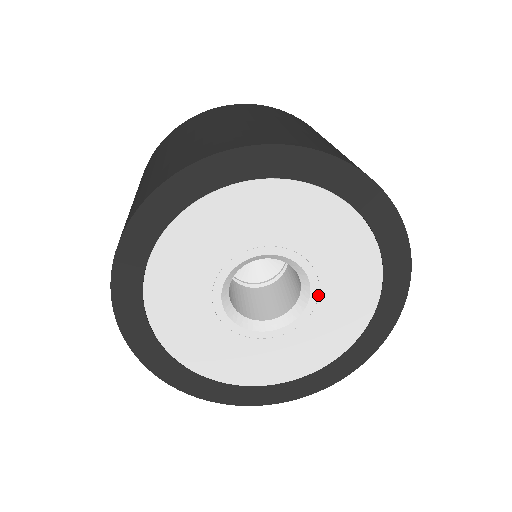
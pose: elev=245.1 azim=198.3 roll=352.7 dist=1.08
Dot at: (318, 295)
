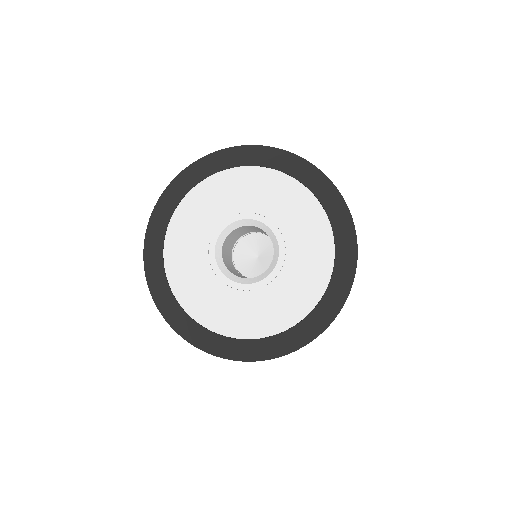
Dot at: (268, 283)
